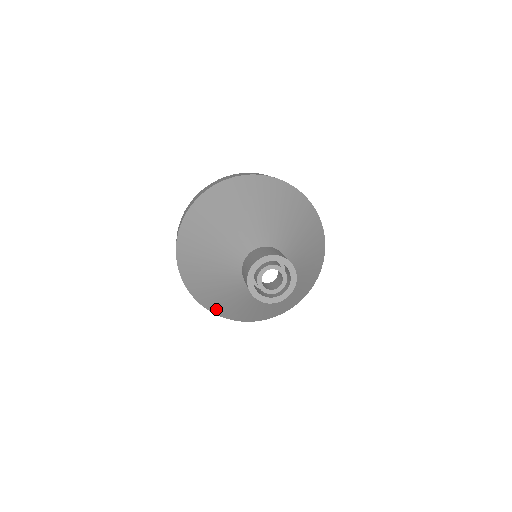
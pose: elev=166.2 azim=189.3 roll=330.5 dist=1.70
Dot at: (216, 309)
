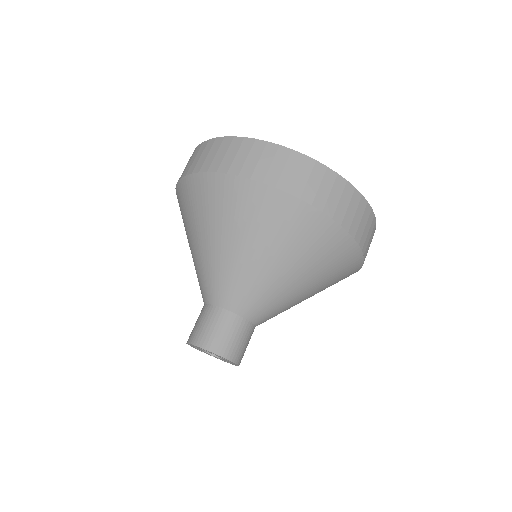
Dot at: occluded
